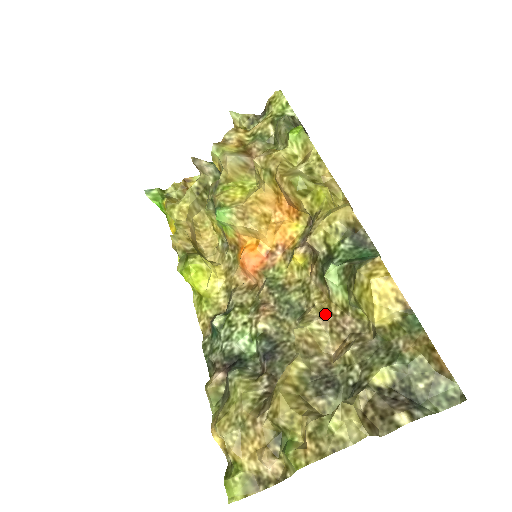
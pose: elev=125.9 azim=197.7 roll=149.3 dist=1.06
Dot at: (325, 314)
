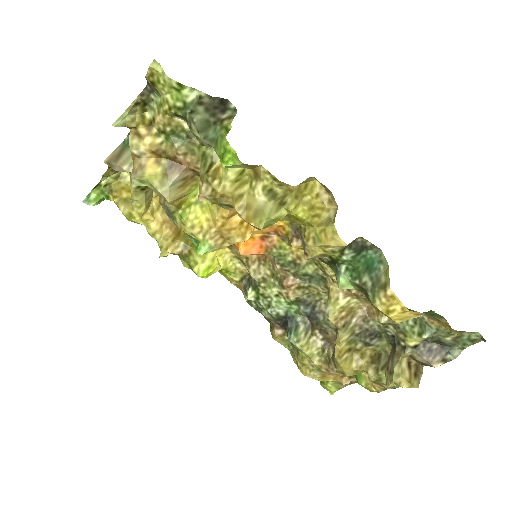
Dot at: (347, 289)
